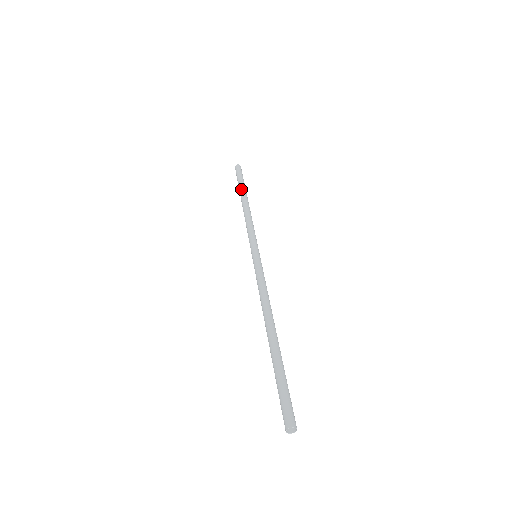
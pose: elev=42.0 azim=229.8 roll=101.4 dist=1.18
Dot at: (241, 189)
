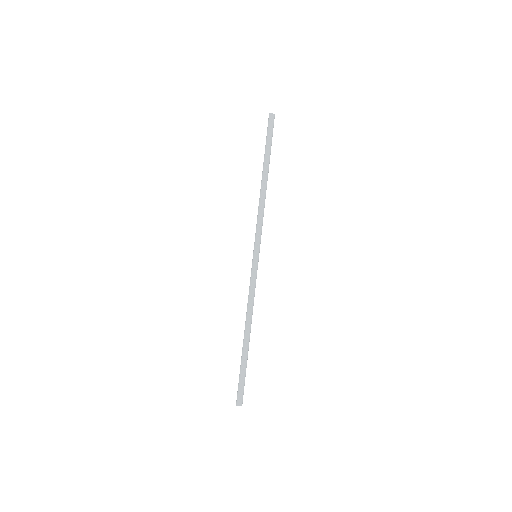
Dot at: (264, 161)
